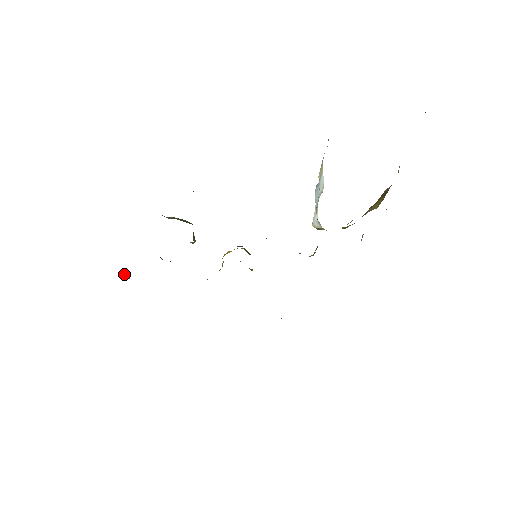
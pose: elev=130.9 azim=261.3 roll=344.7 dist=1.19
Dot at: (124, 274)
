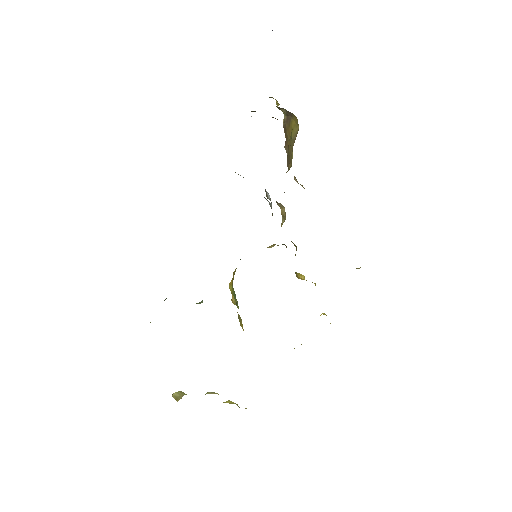
Dot at: (175, 396)
